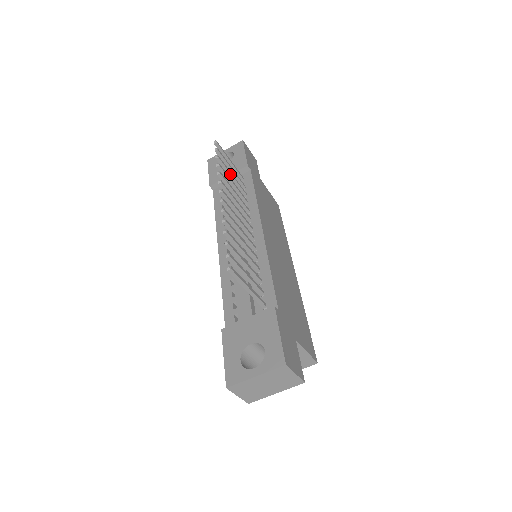
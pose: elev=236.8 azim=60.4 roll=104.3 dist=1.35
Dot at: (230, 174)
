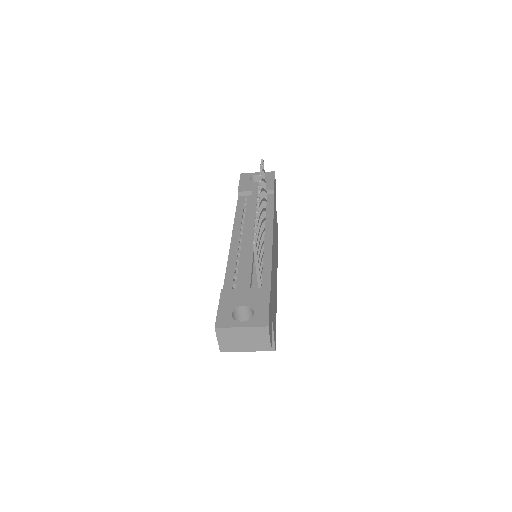
Dot at: (263, 187)
